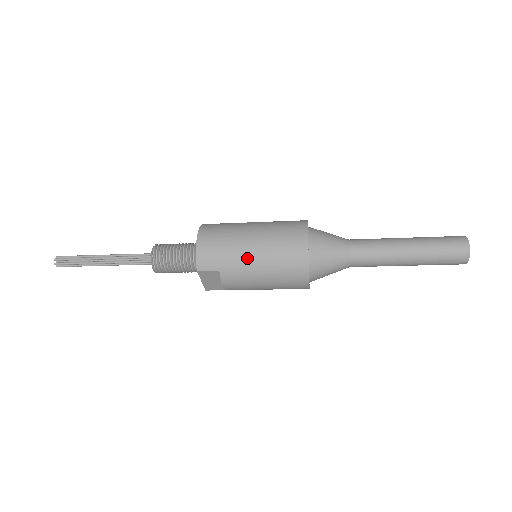
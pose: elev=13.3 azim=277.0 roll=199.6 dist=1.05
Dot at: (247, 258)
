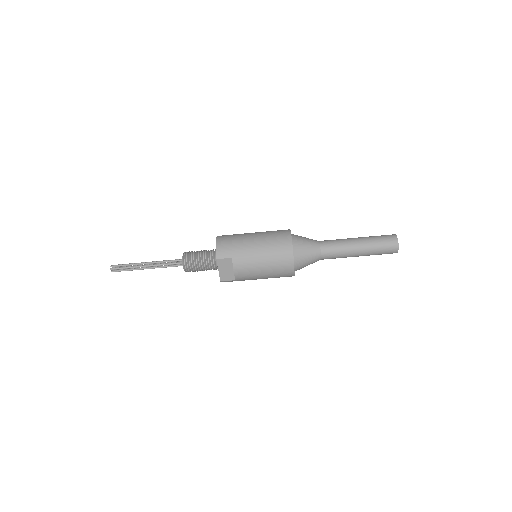
Dot at: (251, 248)
